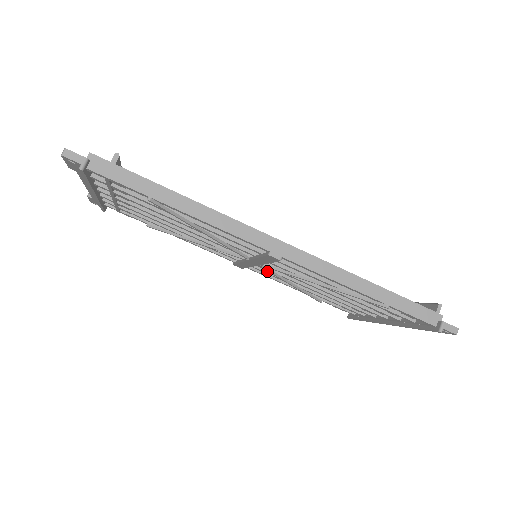
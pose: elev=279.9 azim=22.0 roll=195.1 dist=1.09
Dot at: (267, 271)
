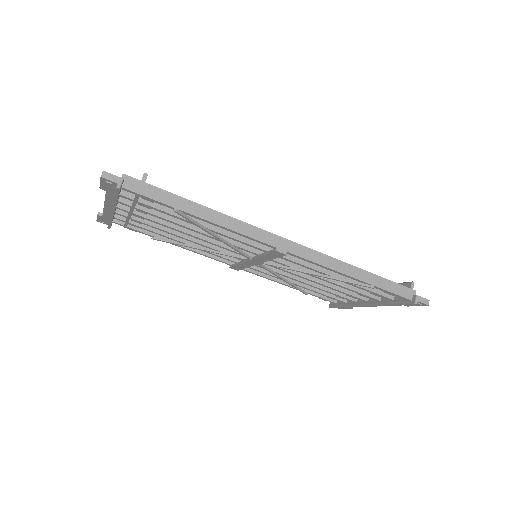
Dot at: (265, 269)
